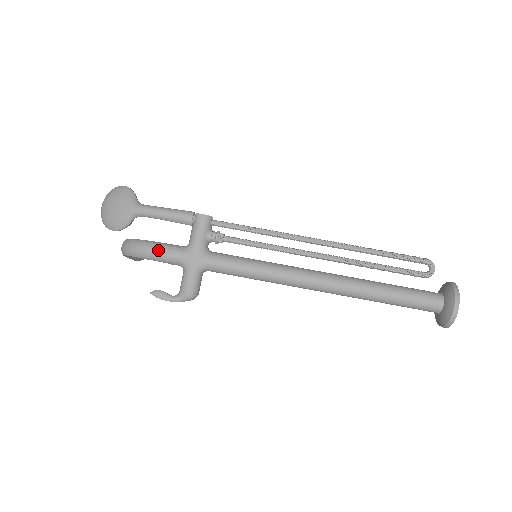
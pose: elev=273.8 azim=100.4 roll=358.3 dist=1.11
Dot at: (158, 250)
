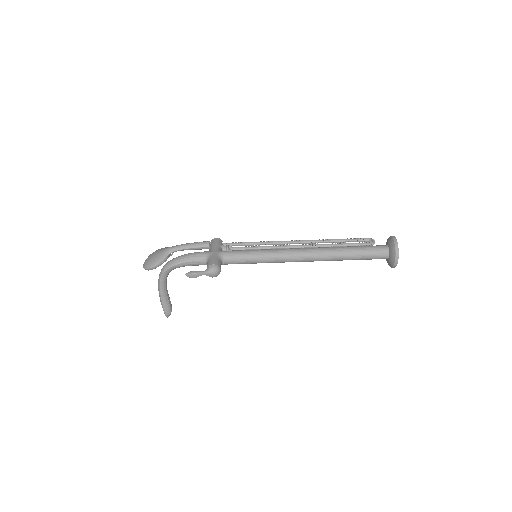
Dot at: (189, 254)
